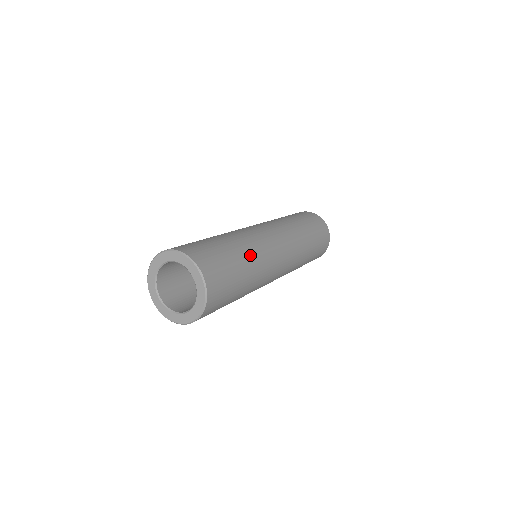
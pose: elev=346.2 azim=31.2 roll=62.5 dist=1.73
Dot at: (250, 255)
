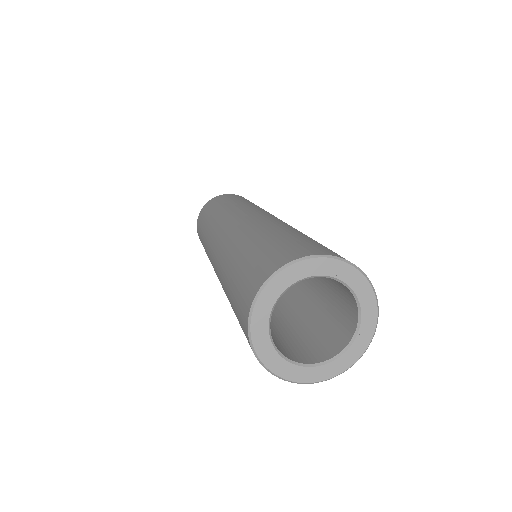
Dot at: occluded
